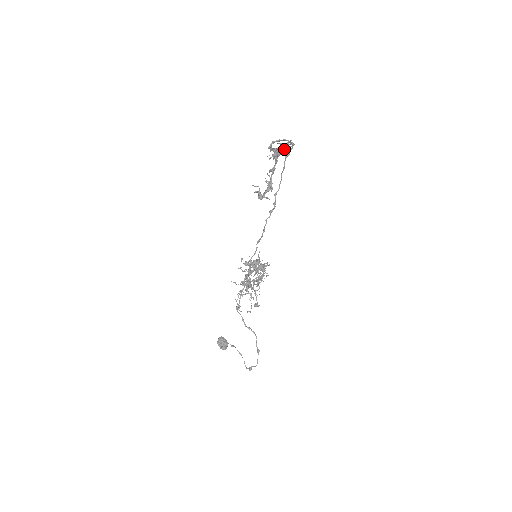
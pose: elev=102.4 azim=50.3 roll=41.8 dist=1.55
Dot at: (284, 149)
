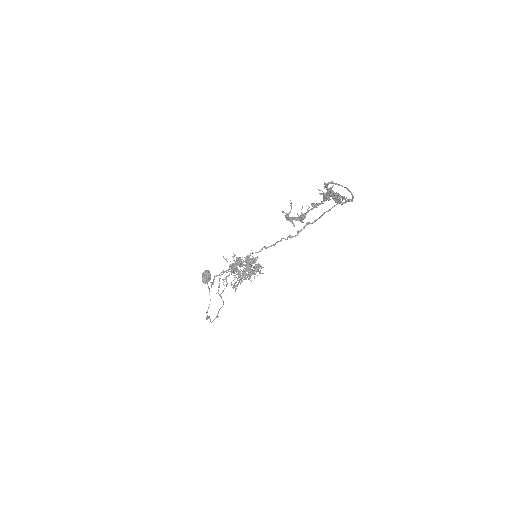
Dot at: (336, 200)
